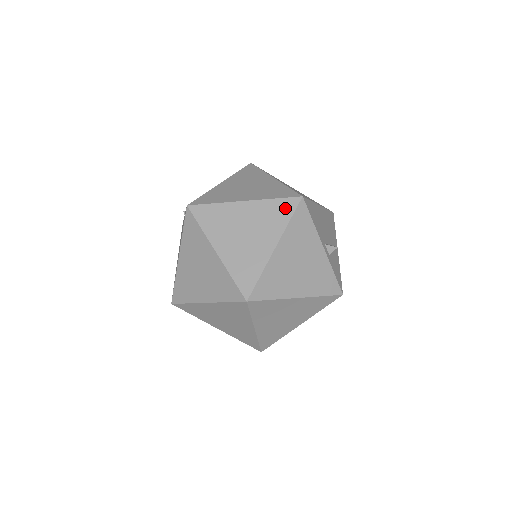
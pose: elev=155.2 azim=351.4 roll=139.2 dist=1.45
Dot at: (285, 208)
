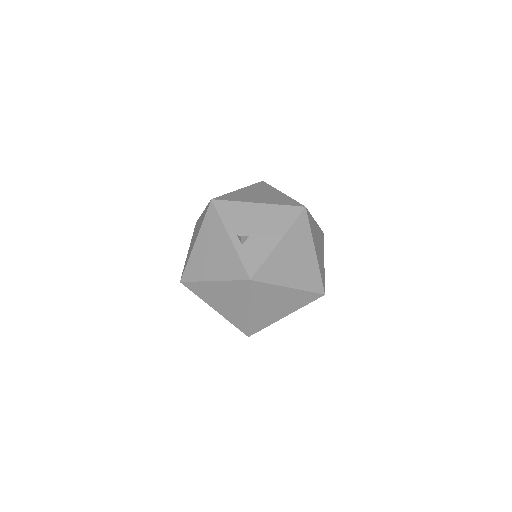
Dot at: occluded
